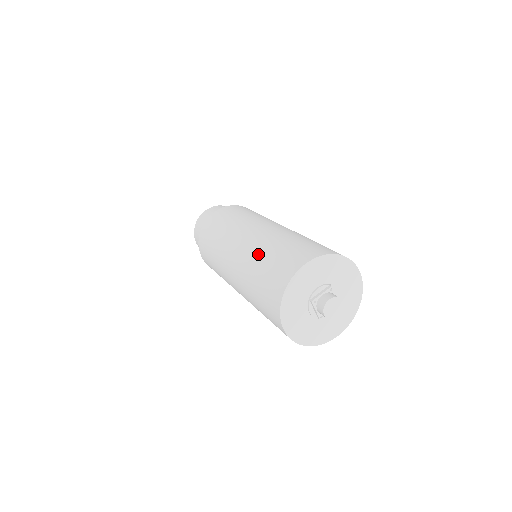
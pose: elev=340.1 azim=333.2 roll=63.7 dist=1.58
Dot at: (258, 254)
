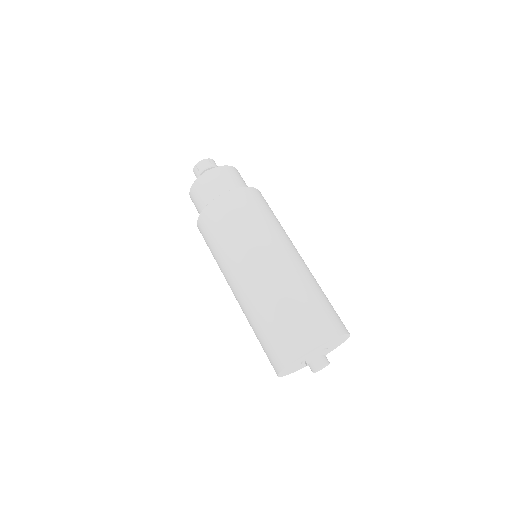
Dot at: (269, 303)
